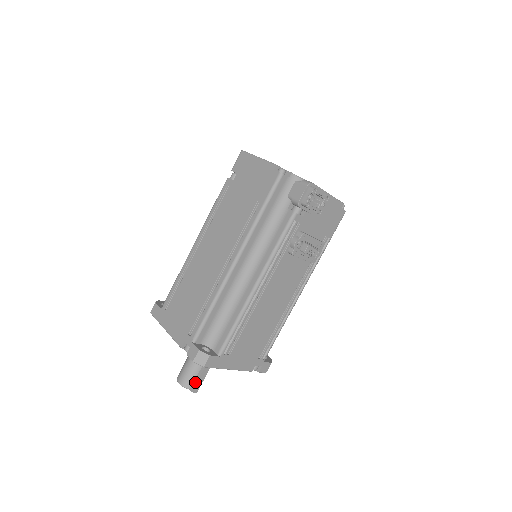
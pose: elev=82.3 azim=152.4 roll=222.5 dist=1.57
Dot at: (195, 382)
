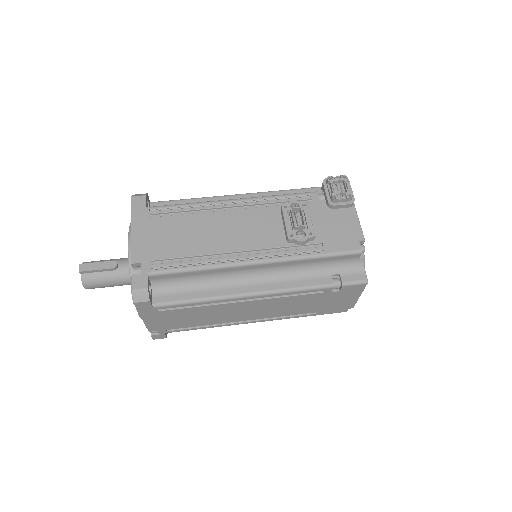
Dot at: (93, 263)
